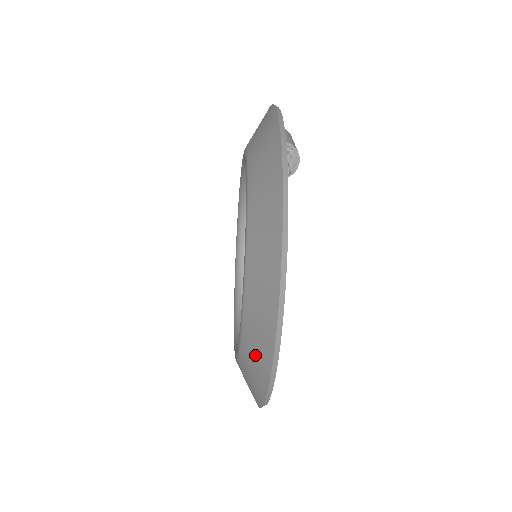
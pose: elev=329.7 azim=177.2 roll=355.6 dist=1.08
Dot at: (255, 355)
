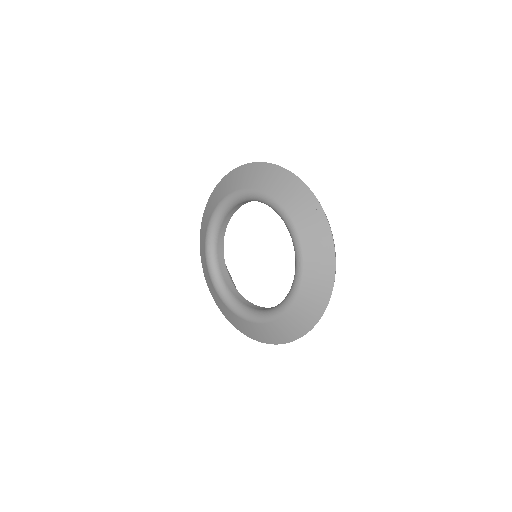
Dot at: (279, 332)
